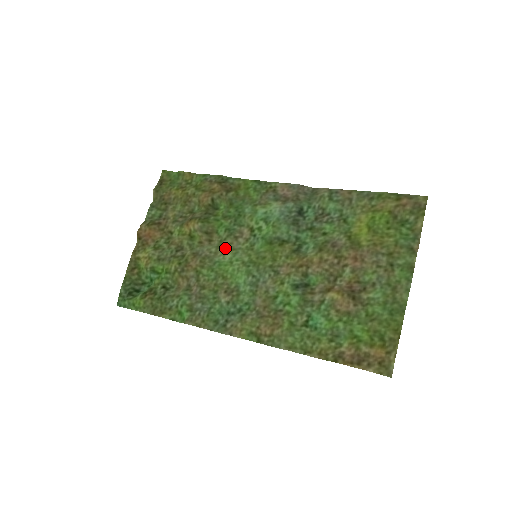
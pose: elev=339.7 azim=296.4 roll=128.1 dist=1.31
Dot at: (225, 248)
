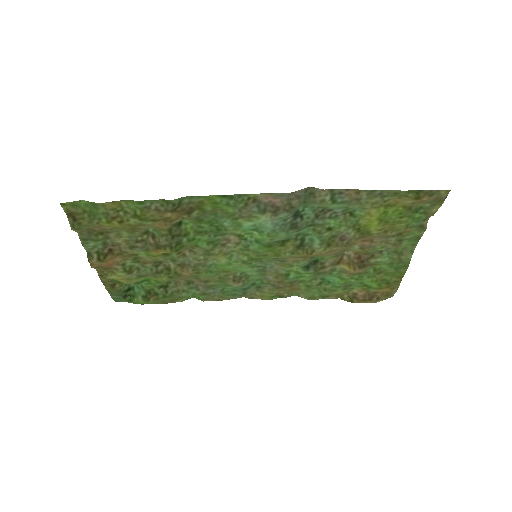
Dot at: (216, 256)
